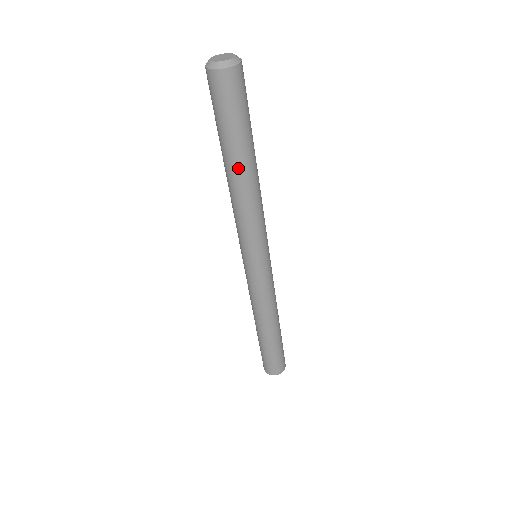
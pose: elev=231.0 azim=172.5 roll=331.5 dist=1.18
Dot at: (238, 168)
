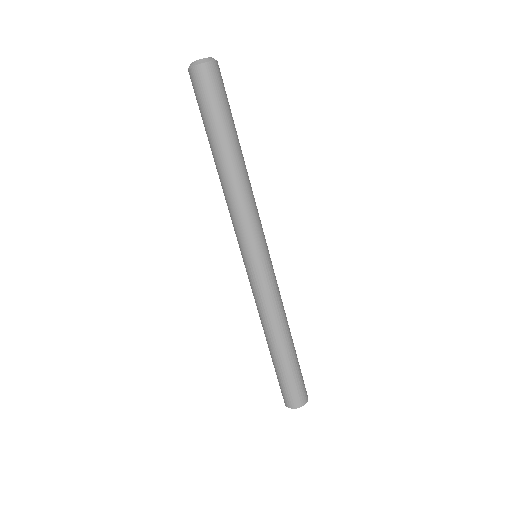
Dot at: (217, 157)
